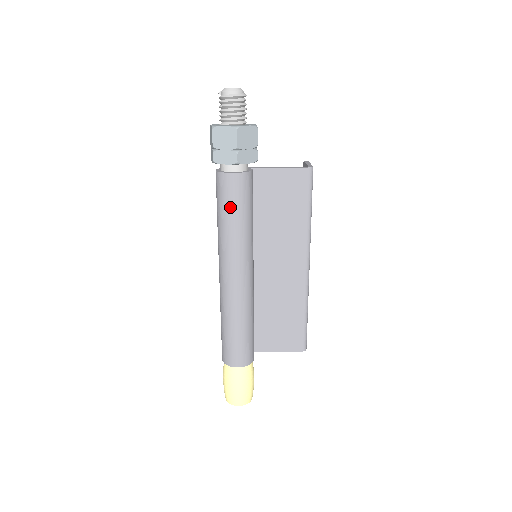
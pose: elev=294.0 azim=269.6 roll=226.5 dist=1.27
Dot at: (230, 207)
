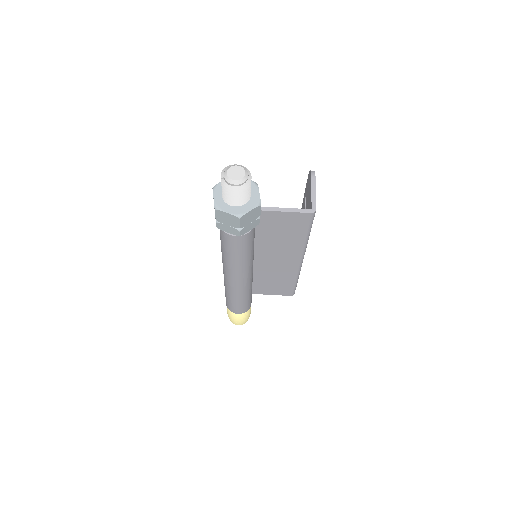
Dot at: (233, 251)
